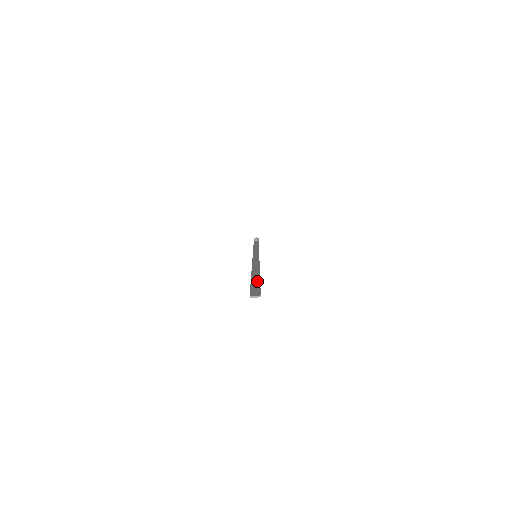
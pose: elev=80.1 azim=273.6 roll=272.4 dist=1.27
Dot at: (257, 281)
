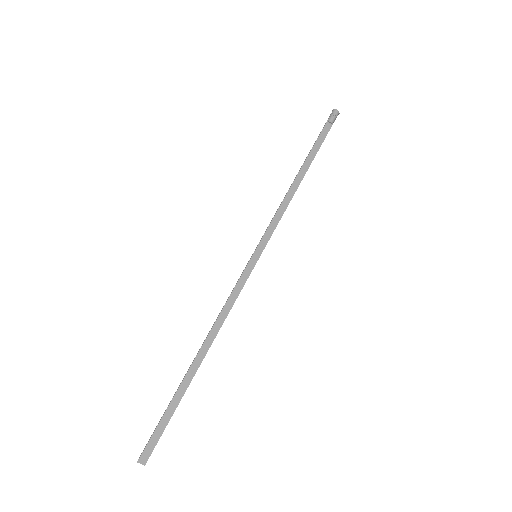
Dot at: (173, 409)
